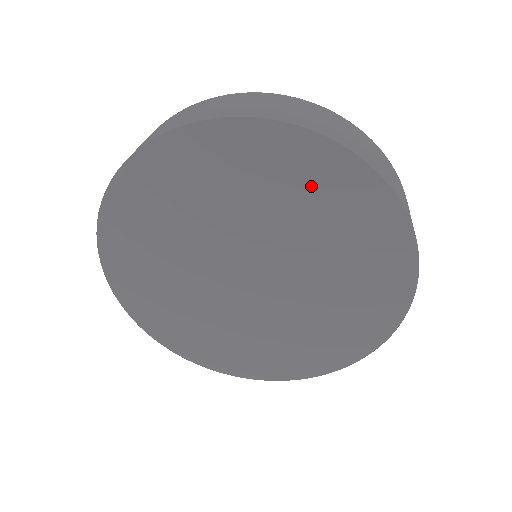
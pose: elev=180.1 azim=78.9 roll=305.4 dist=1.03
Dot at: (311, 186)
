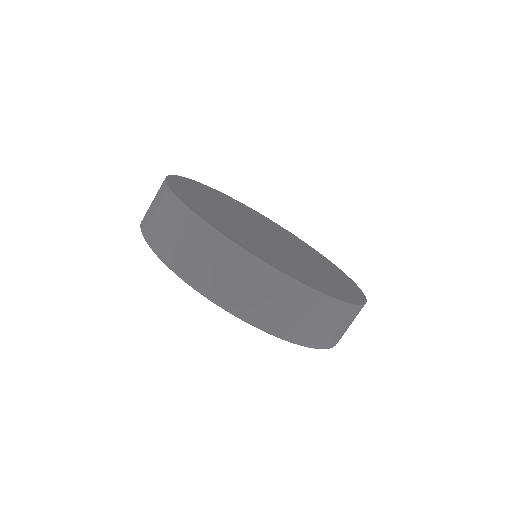
Dot at: occluded
